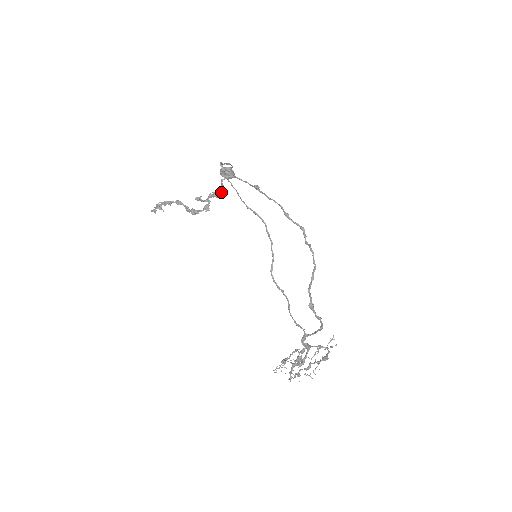
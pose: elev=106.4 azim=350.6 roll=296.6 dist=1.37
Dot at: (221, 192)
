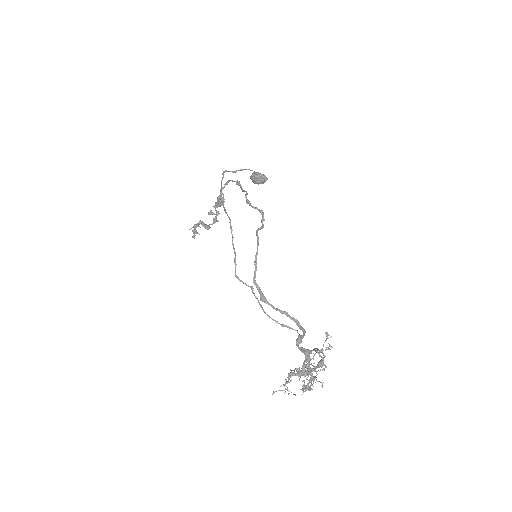
Dot at: (219, 200)
